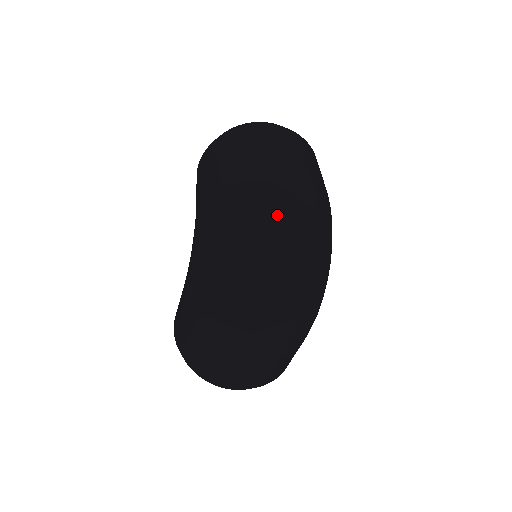
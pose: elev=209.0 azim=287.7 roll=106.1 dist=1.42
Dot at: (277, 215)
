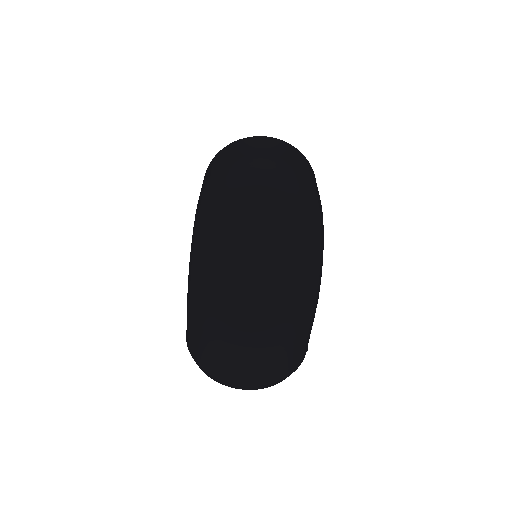
Dot at: (255, 201)
